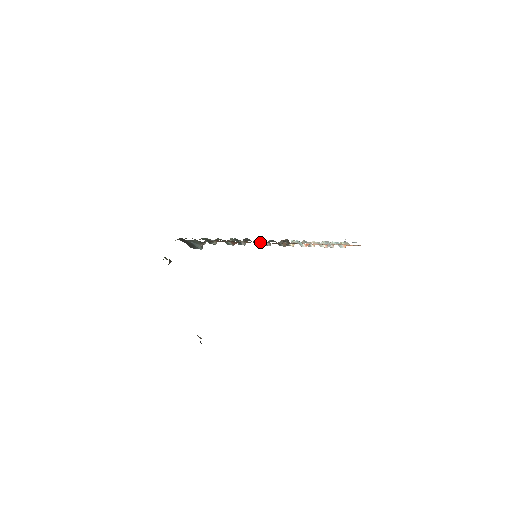
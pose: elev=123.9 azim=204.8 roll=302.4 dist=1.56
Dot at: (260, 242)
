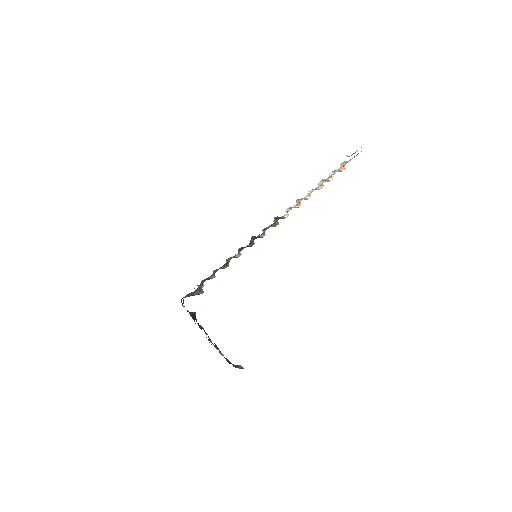
Dot at: (245, 247)
